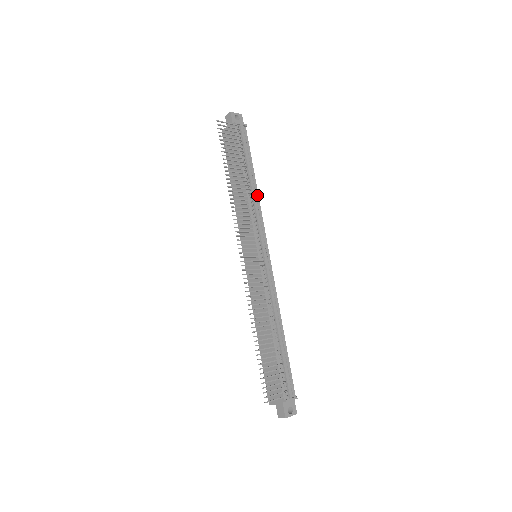
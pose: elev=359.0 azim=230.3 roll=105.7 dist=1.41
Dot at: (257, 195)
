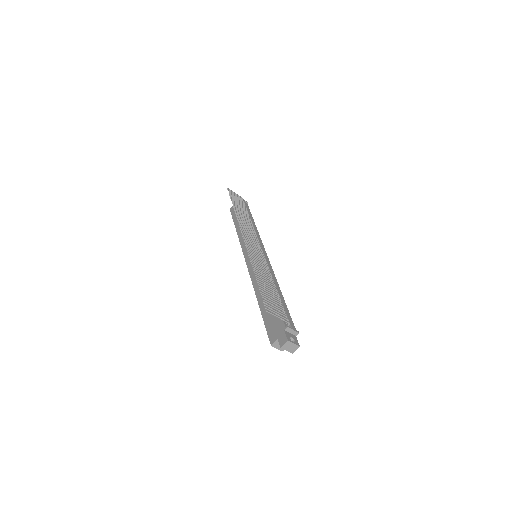
Dot at: (256, 229)
